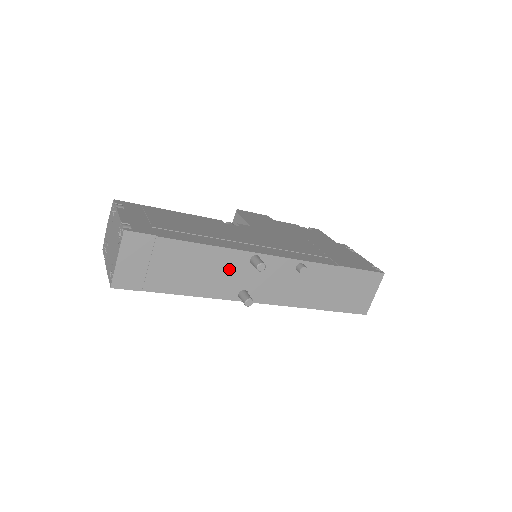
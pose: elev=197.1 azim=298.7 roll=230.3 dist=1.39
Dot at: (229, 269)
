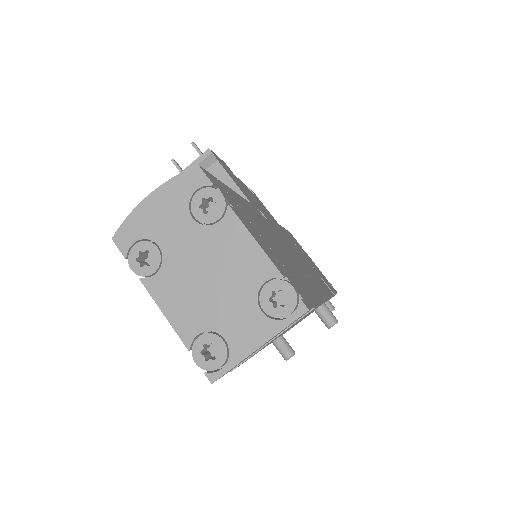
Dot at: (300, 320)
